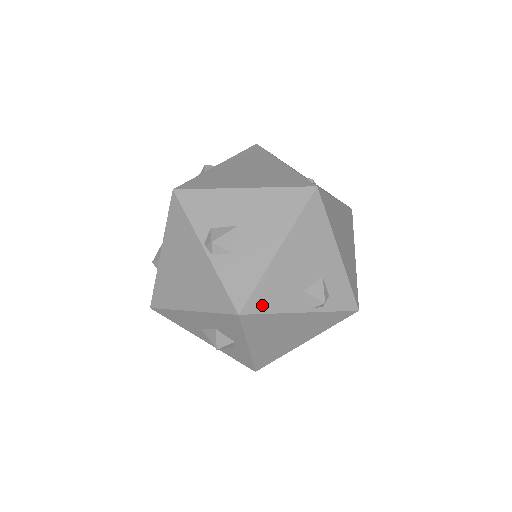
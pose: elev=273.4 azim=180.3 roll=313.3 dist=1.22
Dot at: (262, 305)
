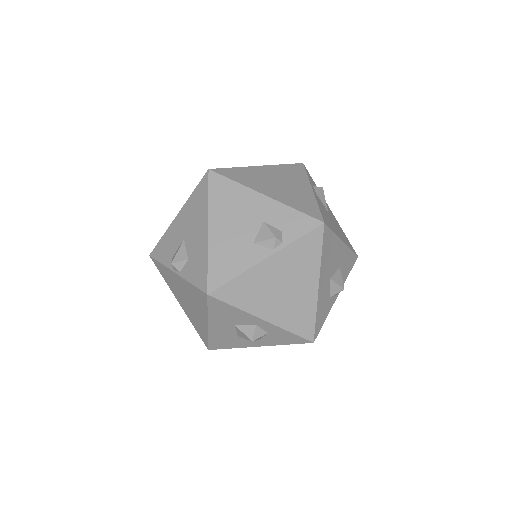
Dot at: (223, 276)
